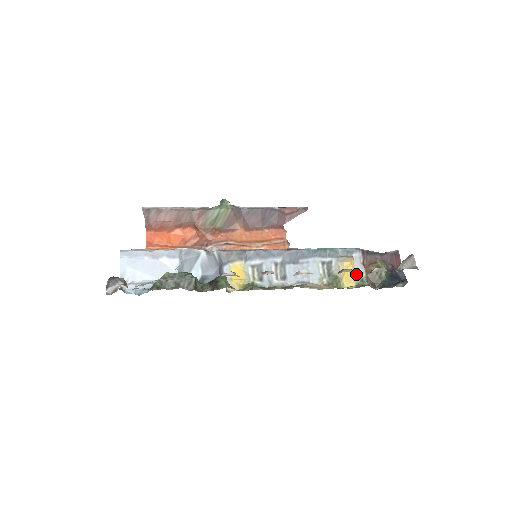
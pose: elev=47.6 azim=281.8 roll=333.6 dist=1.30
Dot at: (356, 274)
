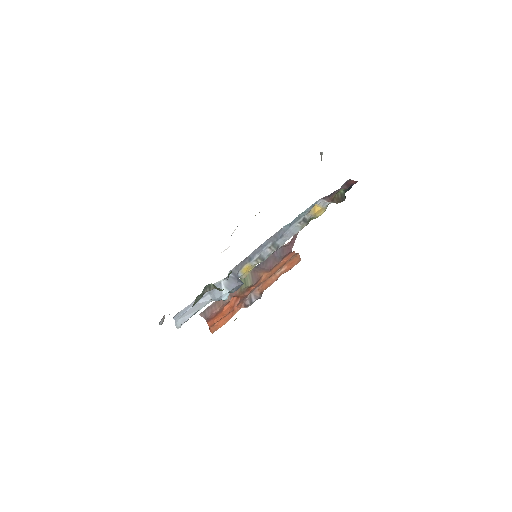
Dot at: (324, 207)
